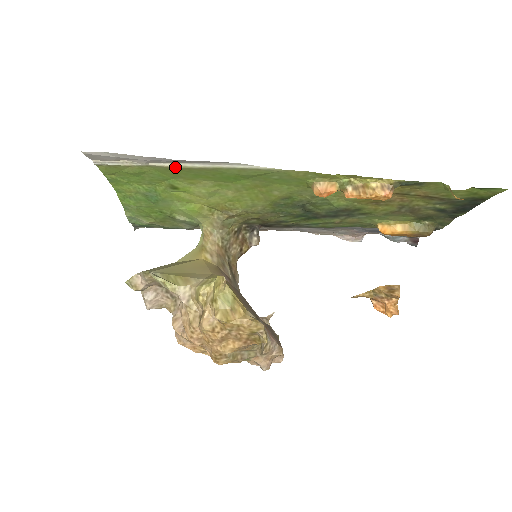
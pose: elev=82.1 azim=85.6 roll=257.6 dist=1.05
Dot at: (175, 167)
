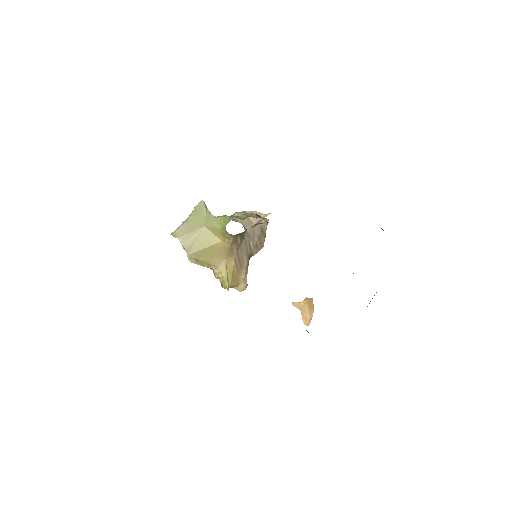
Dot at: occluded
